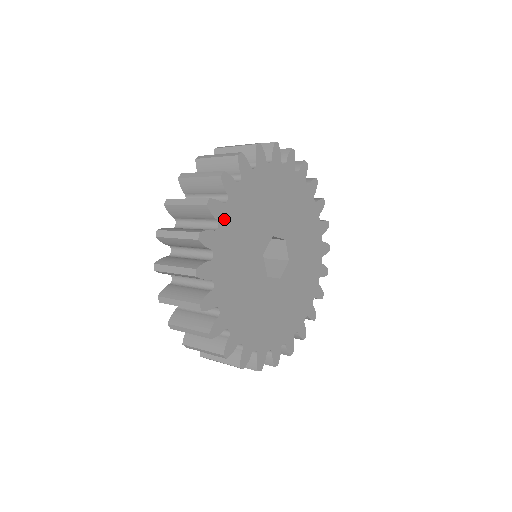
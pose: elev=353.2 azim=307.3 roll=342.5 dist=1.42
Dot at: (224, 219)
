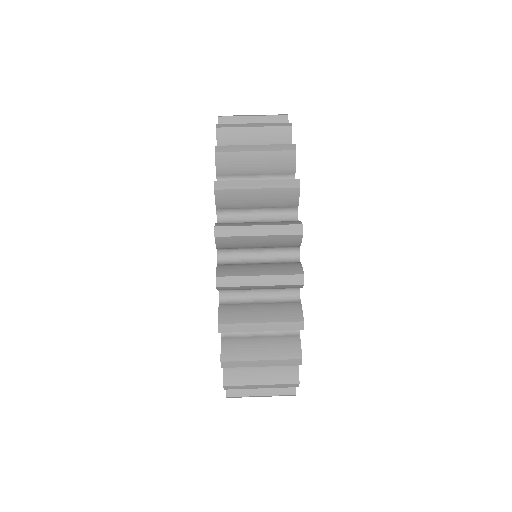
Dot at: occluded
